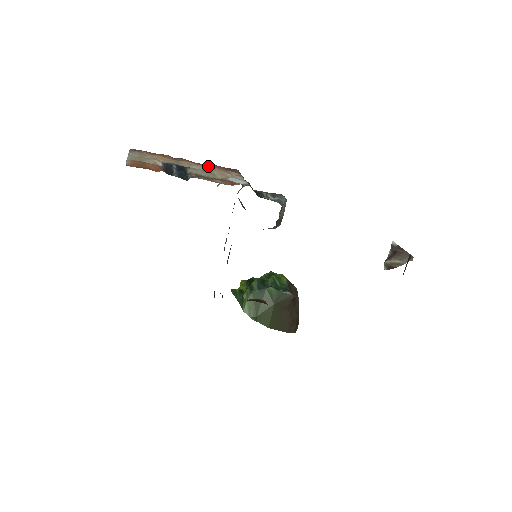
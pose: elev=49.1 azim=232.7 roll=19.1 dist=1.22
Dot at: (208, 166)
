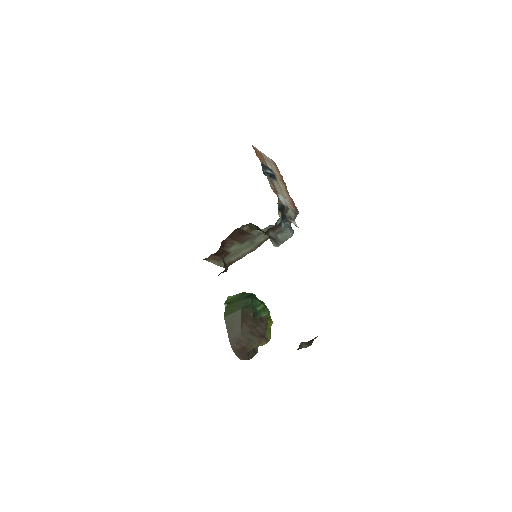
Dot at: (289, 195)
